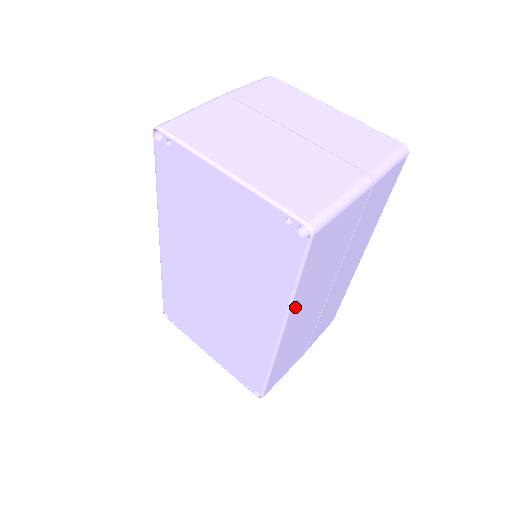
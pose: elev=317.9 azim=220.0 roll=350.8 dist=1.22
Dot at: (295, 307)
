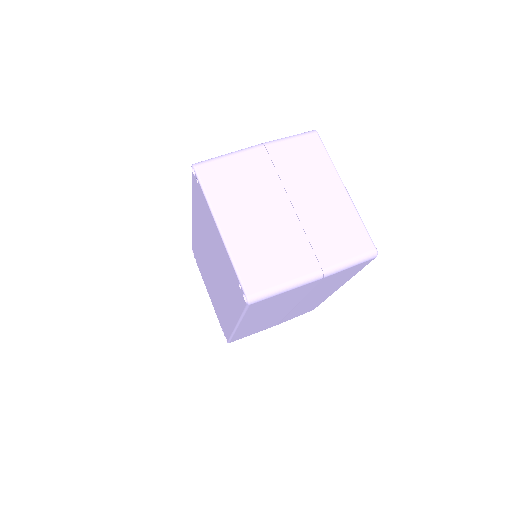
Dot at: (246, 320)
